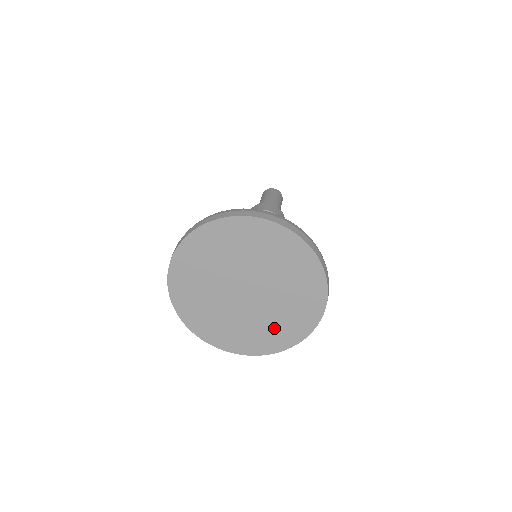
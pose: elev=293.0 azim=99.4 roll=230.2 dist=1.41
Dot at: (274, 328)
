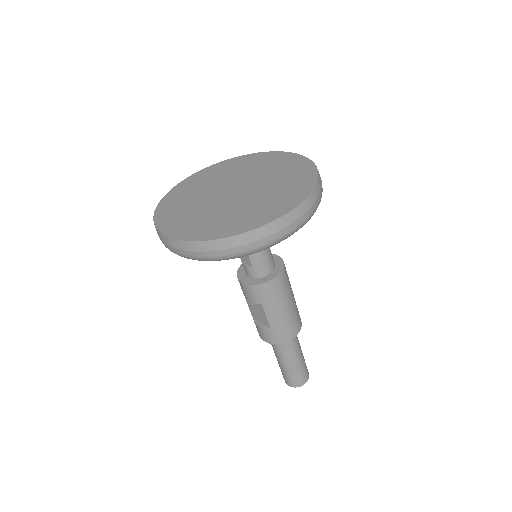
Dot at: (226, 219)
